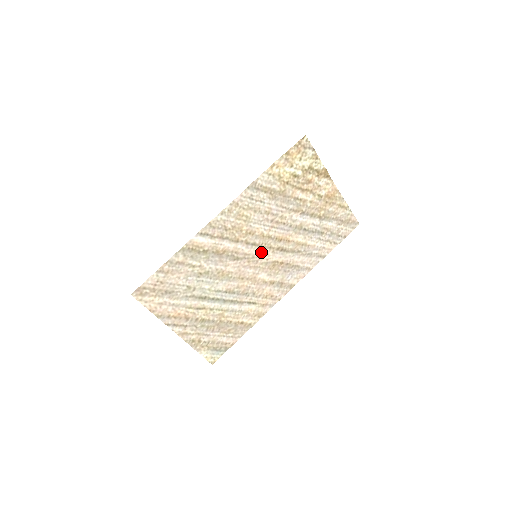
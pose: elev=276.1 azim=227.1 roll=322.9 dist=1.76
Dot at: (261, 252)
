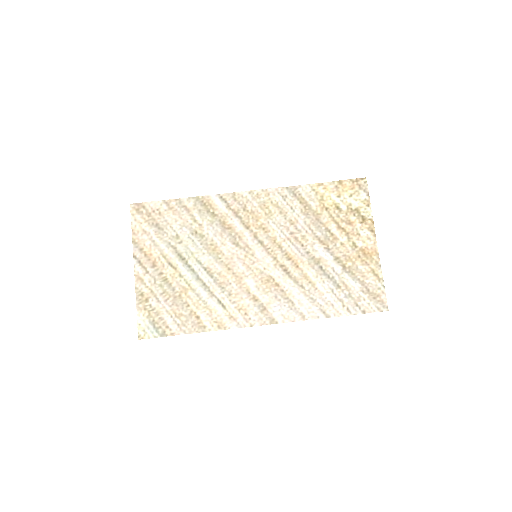
Dot at: (263, 256)
